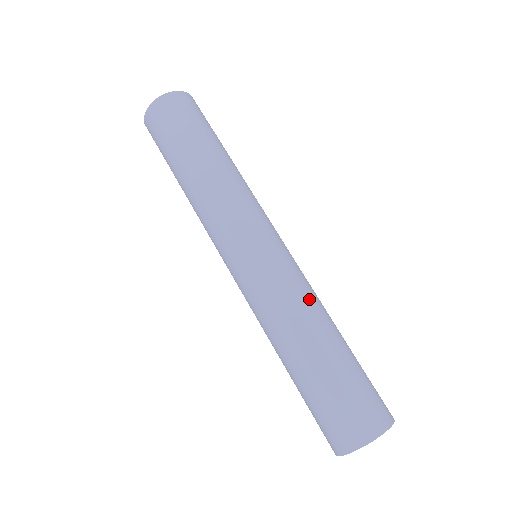
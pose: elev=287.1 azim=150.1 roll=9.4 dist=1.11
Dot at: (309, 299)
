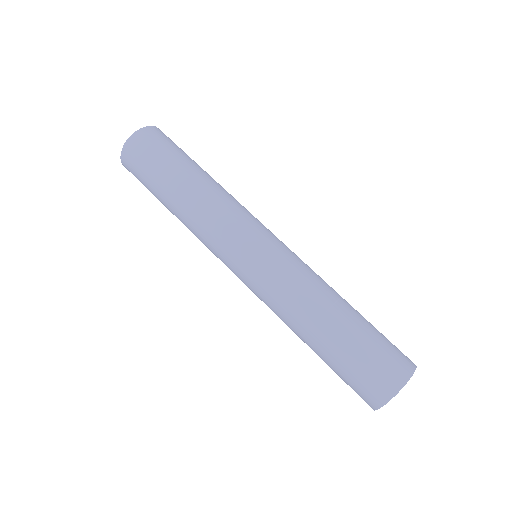
Dot at: (296, 298)
